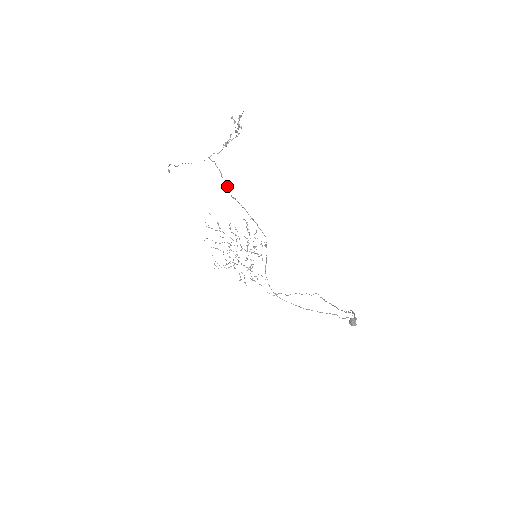
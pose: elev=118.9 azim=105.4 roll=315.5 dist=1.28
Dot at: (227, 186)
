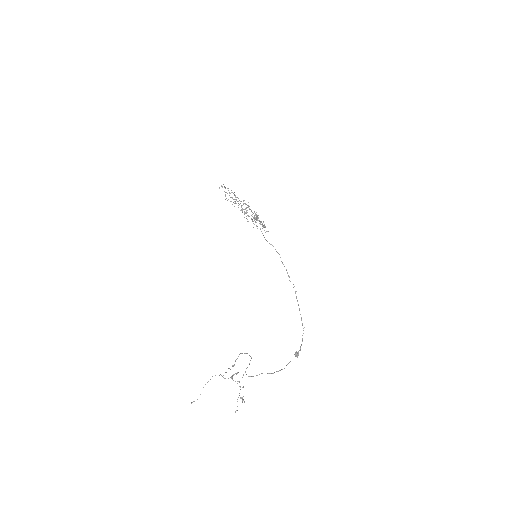
Dot at: (230, 369)
